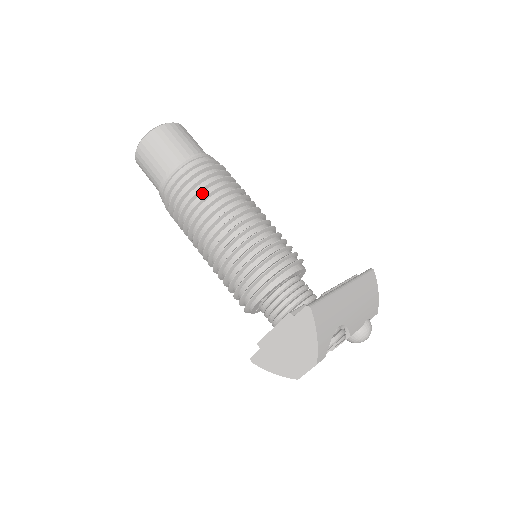
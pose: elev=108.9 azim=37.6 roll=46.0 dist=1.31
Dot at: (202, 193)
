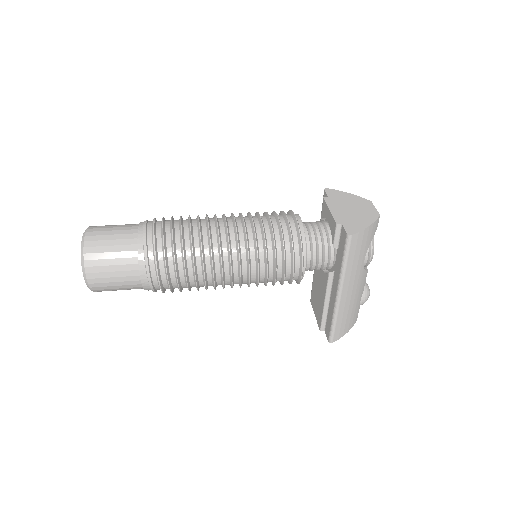
Dot at: occluded
